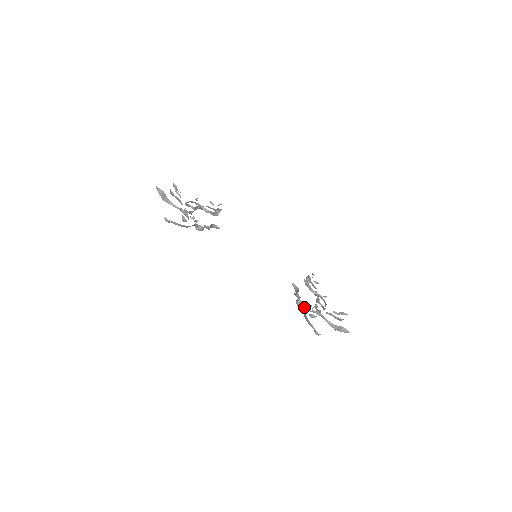
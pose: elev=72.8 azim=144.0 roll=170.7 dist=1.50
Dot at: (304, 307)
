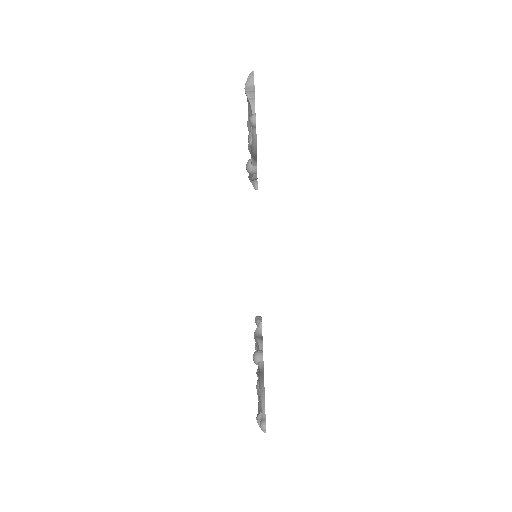
Dot at: occluded
